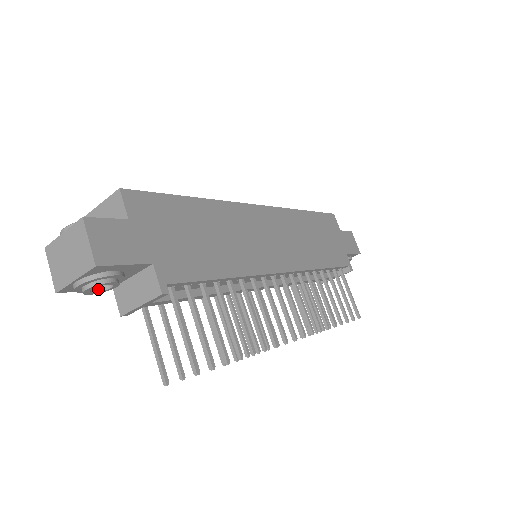
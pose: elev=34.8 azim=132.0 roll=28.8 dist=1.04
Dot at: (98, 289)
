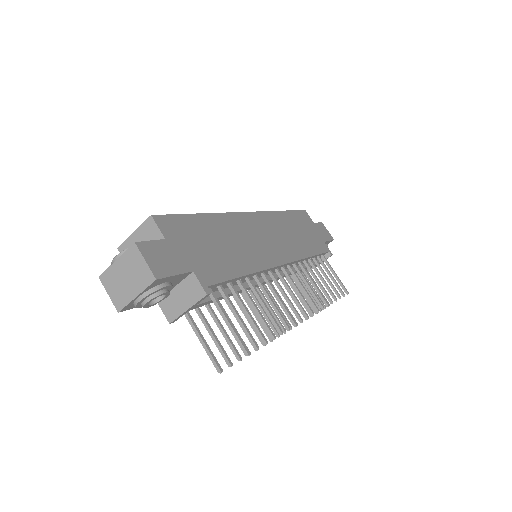
Dot at: (152, 302)
